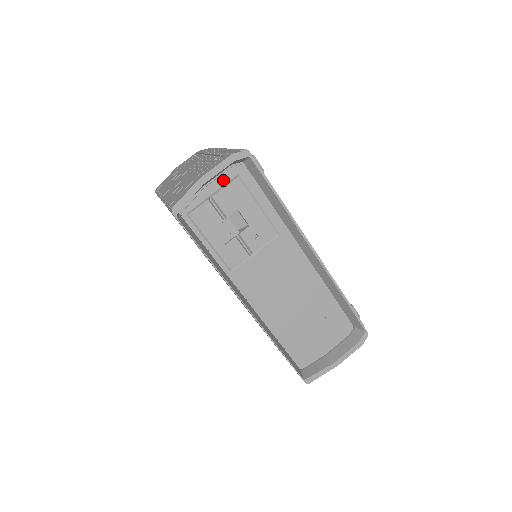
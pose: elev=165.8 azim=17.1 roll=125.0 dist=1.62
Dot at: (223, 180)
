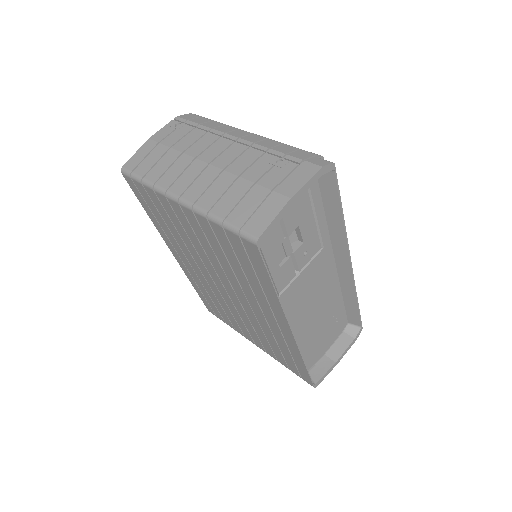
Dot at: occluded
